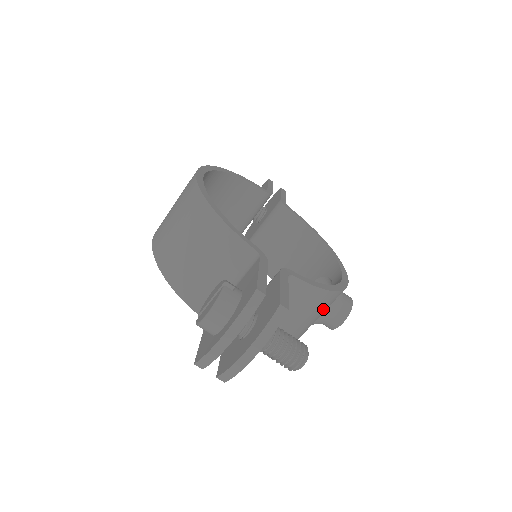
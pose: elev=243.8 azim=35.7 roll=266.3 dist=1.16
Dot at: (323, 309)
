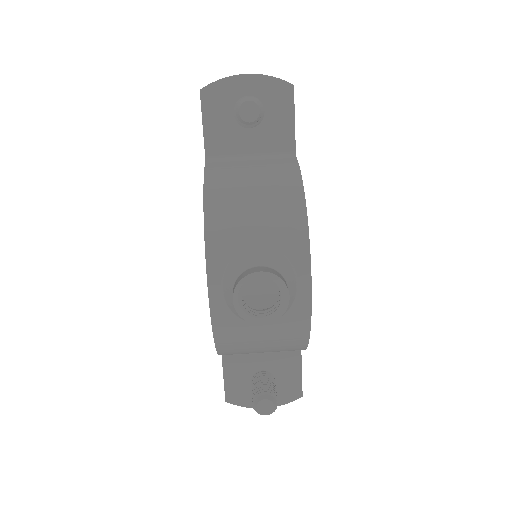
Dot at: (275, 212)
